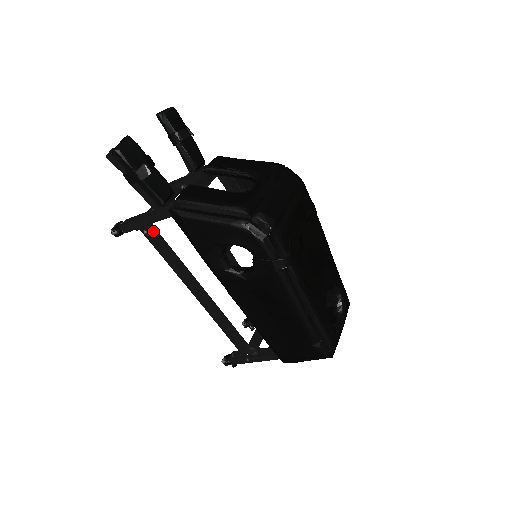
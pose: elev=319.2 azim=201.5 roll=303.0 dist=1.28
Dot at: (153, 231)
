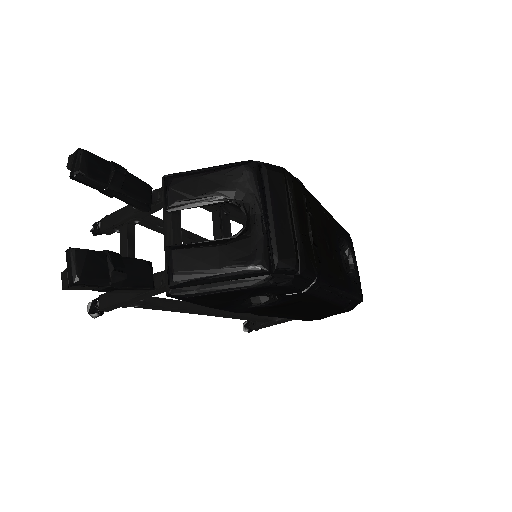
Dot at: (144, 301)
